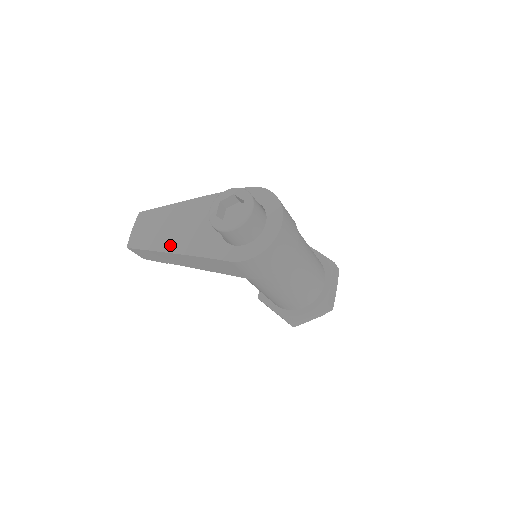
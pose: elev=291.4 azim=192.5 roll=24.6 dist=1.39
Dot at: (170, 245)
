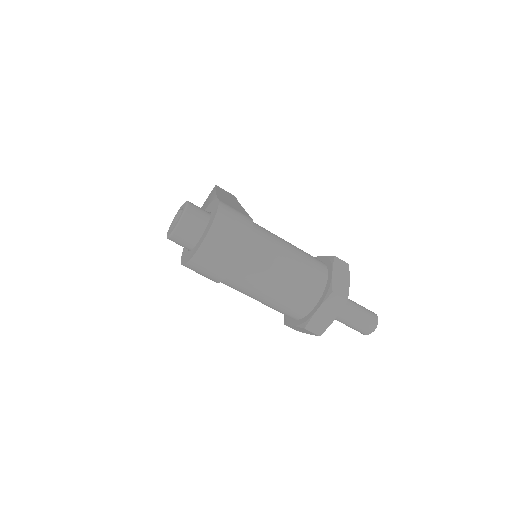
Dot at: occluded
